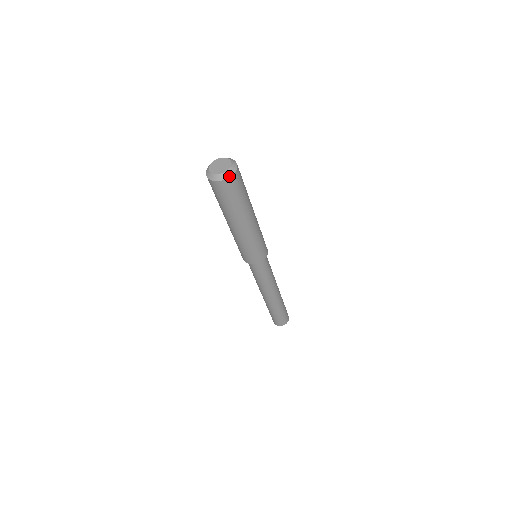
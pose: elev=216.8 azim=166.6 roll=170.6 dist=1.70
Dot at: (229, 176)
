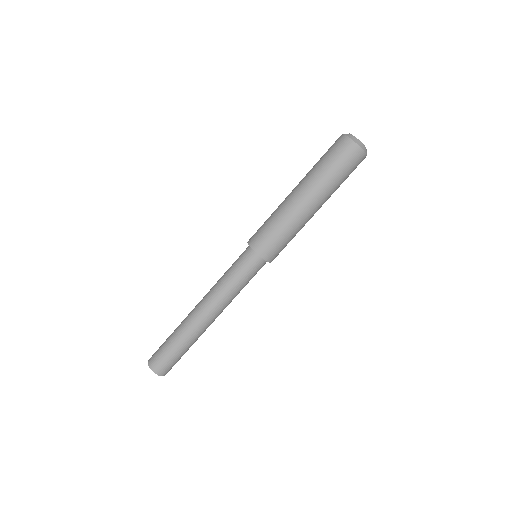
Dot at: (366, 153)
